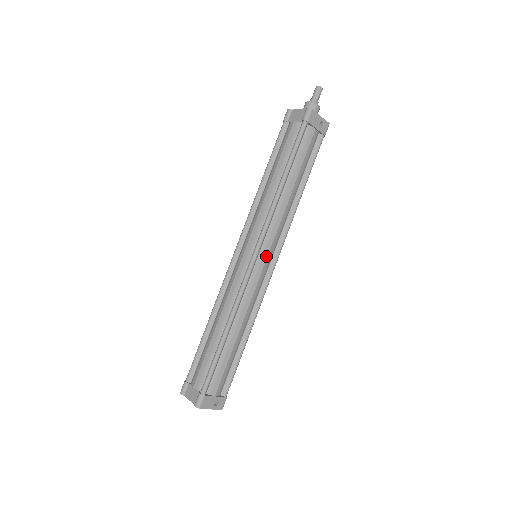
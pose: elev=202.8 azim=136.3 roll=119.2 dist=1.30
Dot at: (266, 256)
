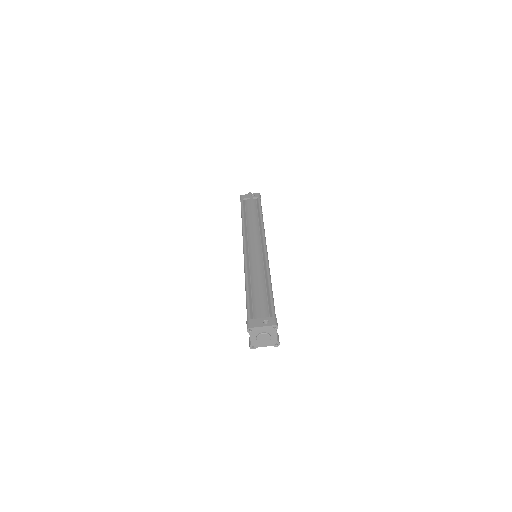
Dot at: (254, 246)
